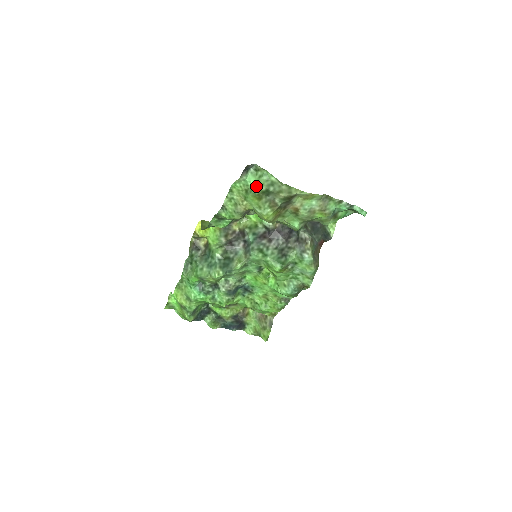
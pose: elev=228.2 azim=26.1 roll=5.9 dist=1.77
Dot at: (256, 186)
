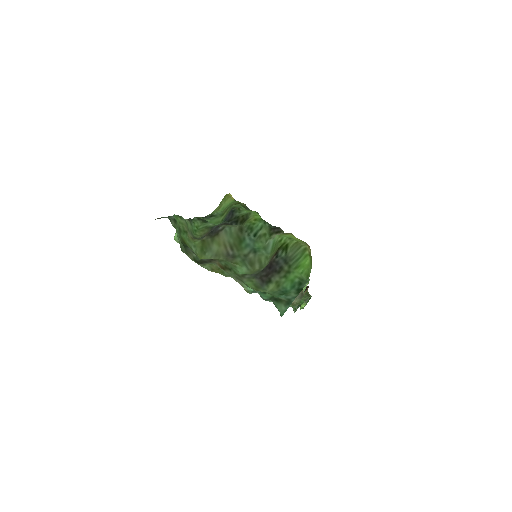
Dot at: (178, 233)
